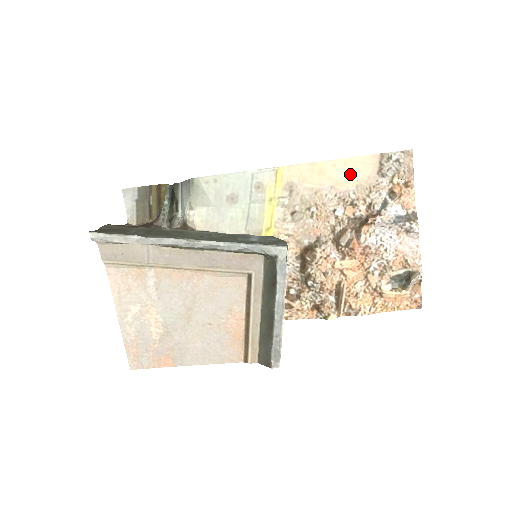
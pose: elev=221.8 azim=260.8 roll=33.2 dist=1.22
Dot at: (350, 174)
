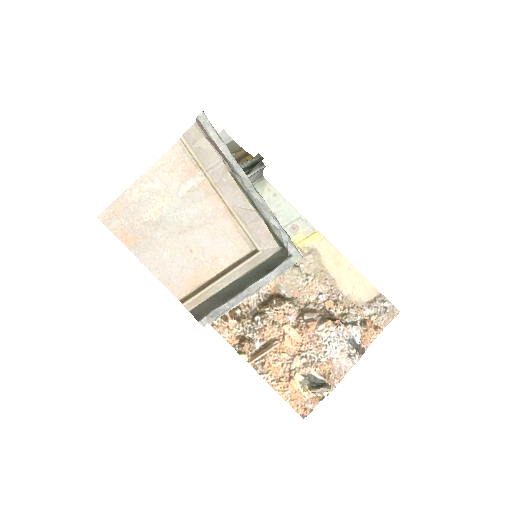
Dot at: (352, 284)
